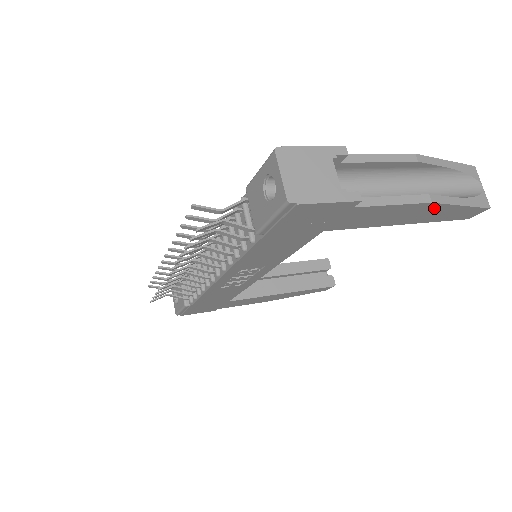
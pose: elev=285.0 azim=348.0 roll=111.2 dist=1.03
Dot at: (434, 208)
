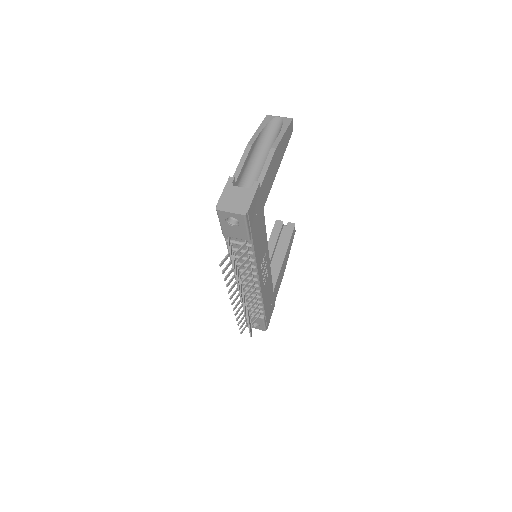
Dot at: (279, 148)
